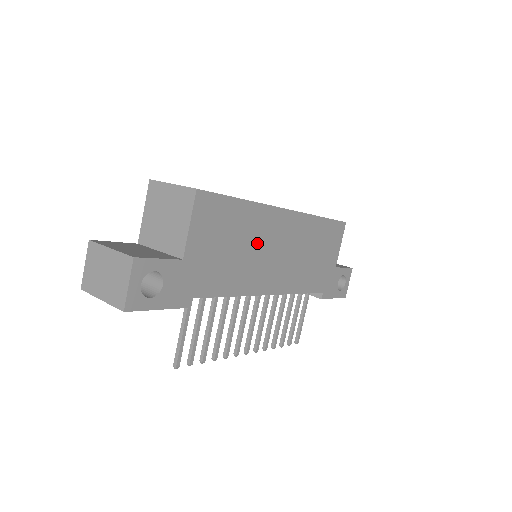
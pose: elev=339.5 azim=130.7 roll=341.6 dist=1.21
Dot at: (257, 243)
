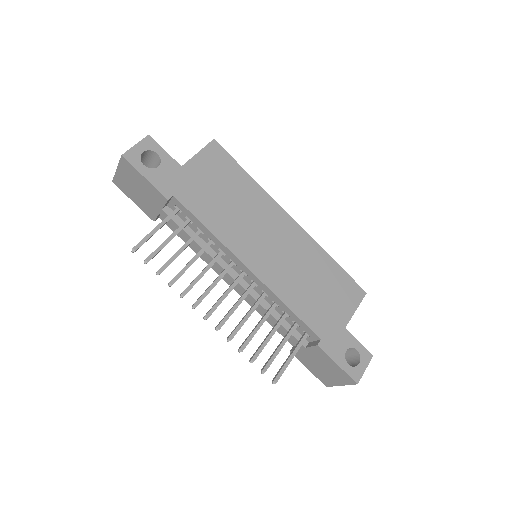
Dot at: (251, 215)
